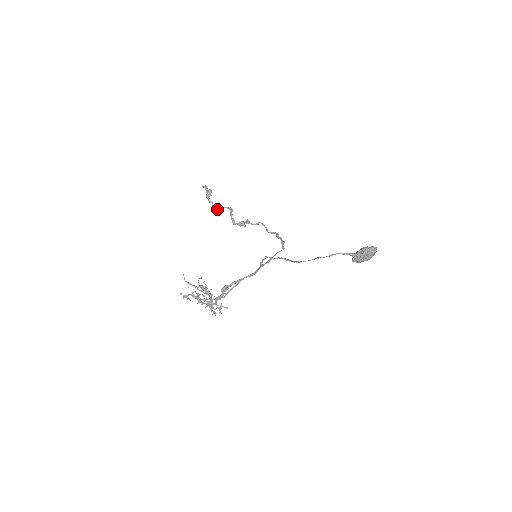
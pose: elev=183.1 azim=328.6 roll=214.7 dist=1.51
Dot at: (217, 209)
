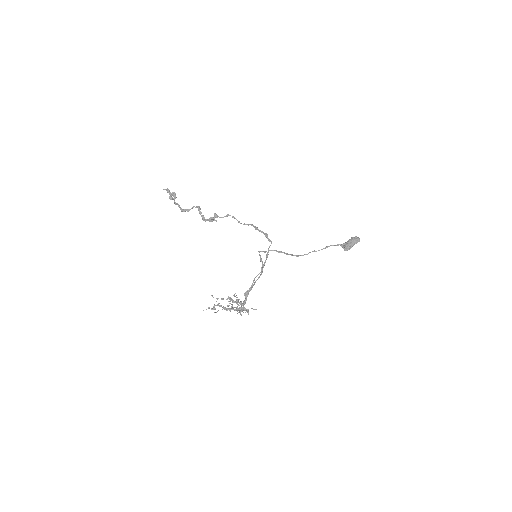
Dot at: (186, 210)
